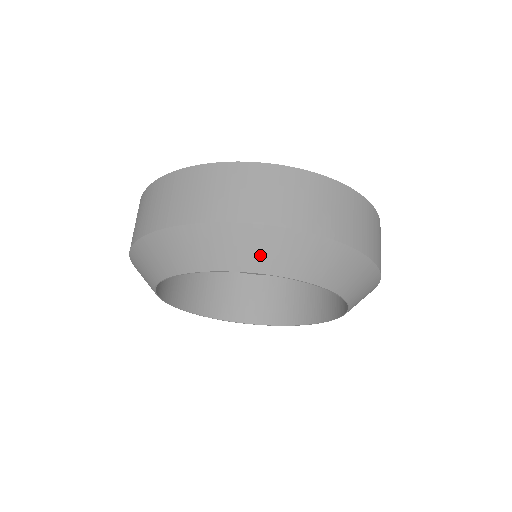
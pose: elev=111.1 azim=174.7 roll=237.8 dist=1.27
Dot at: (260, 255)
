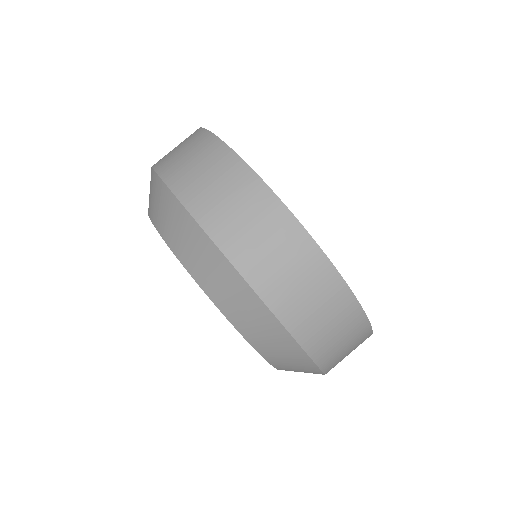
Dot at: (200, 264)
